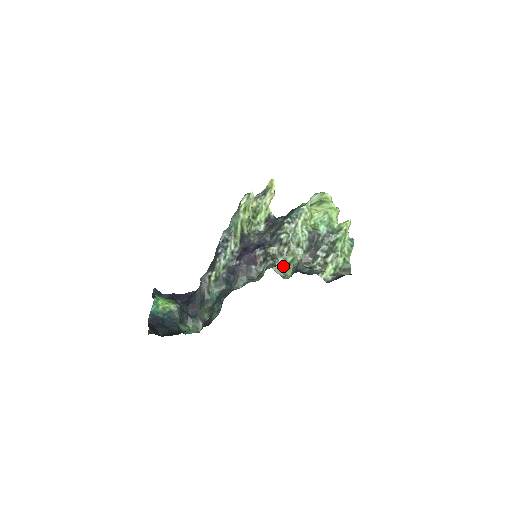
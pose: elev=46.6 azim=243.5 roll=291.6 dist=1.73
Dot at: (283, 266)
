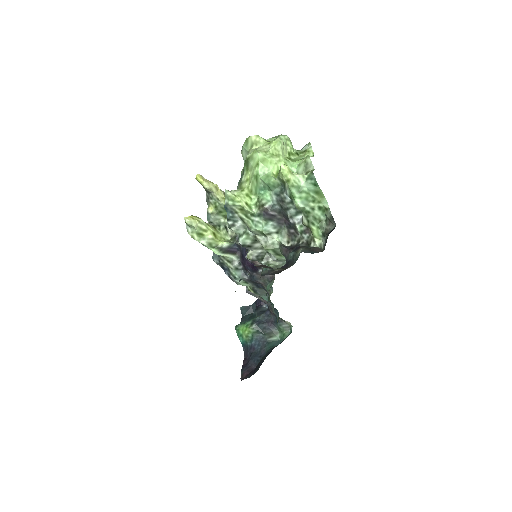
Dot at: (276, 258)
